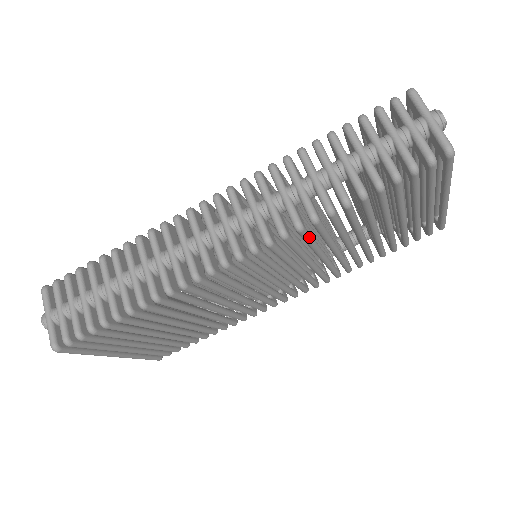
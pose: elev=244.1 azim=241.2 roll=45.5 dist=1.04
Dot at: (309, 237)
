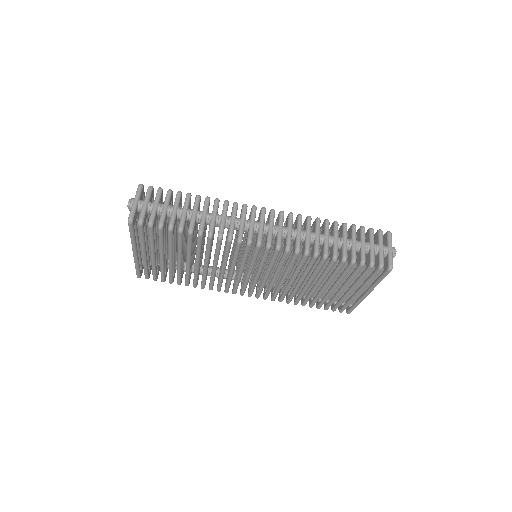
Dot at: occluded
